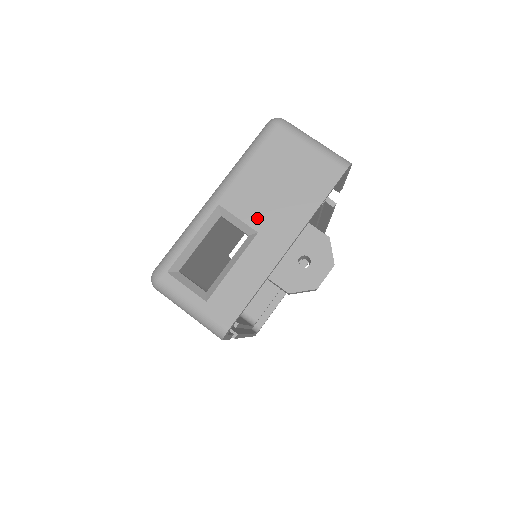
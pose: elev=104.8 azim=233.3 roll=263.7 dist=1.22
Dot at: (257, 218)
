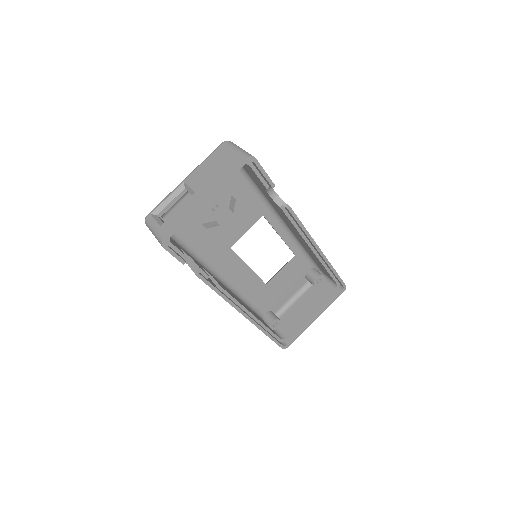
Dot at: (197, 186)
